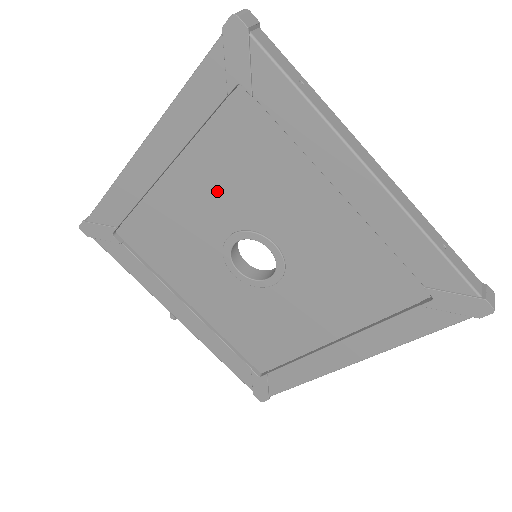
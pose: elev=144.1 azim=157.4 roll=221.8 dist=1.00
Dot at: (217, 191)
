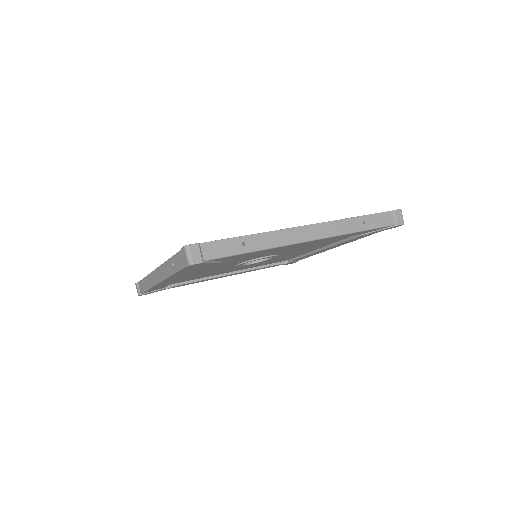
Dot at: (219, 266)
